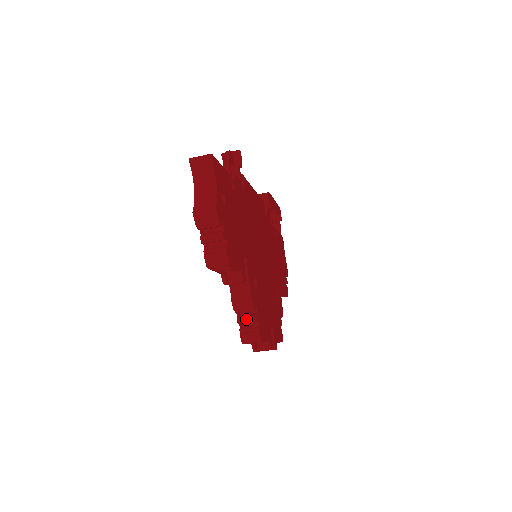
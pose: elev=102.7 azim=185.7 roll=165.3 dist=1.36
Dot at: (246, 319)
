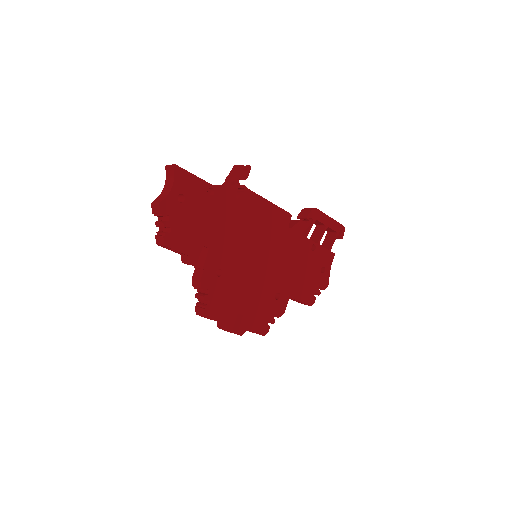
Dot at: (199, 296)
